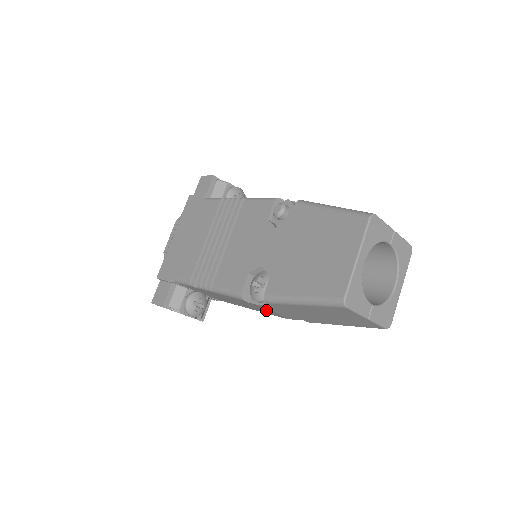
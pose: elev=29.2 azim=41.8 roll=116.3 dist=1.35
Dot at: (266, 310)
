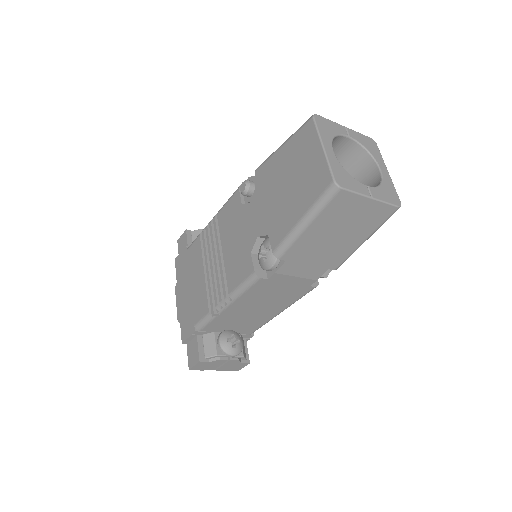
Dot at: (289, 283)
